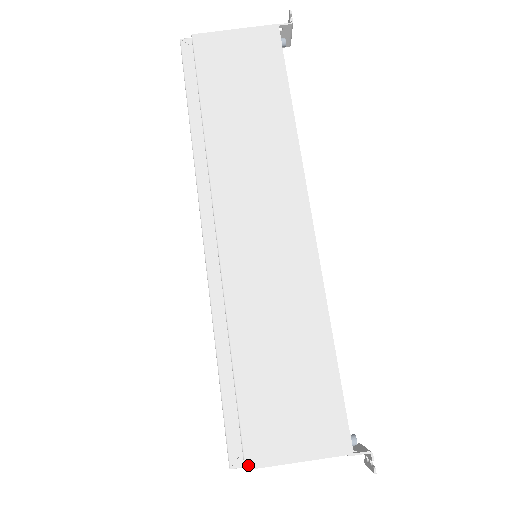
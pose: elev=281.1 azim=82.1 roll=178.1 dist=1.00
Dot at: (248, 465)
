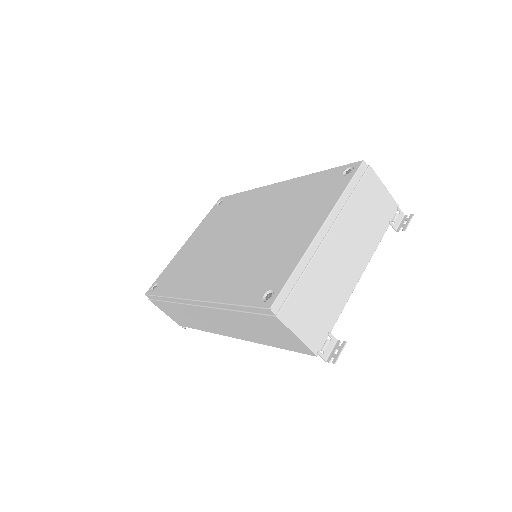
Dot at: (150, 300)
